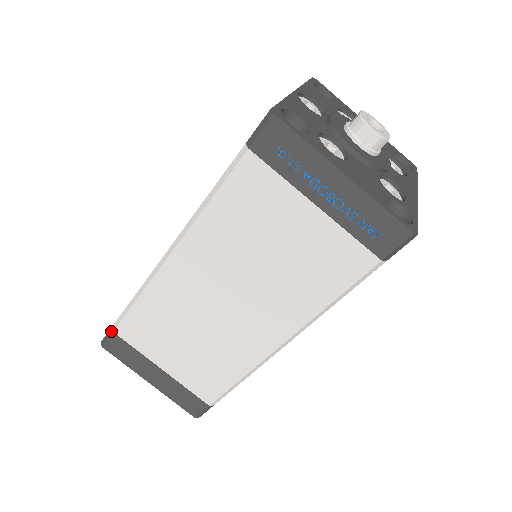
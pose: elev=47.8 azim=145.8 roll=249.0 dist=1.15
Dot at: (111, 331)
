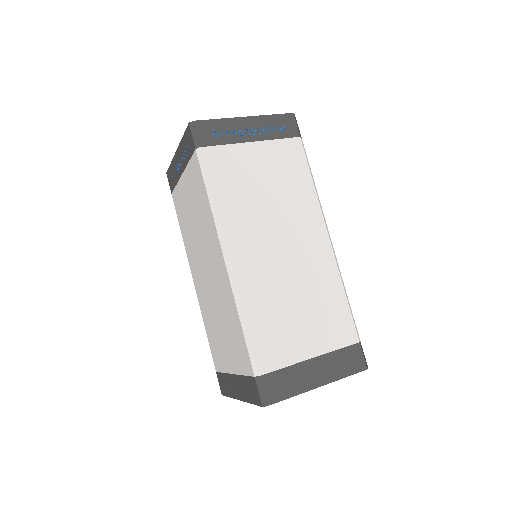
Dot at: (258, 379)
